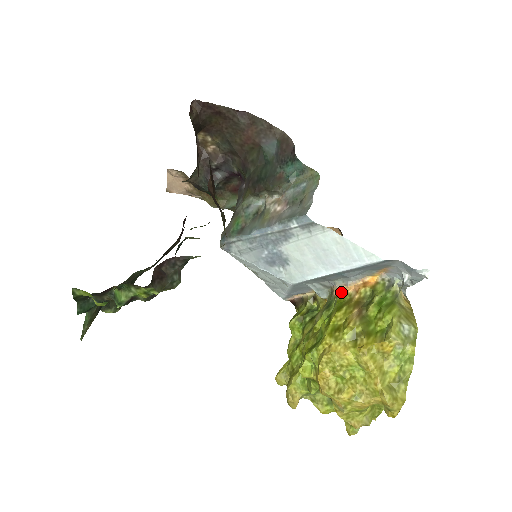
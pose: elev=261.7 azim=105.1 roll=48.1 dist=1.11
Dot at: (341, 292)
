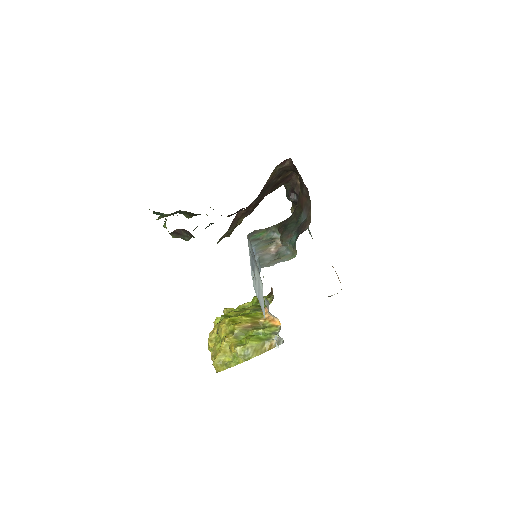
Dot at: (265, 311)
